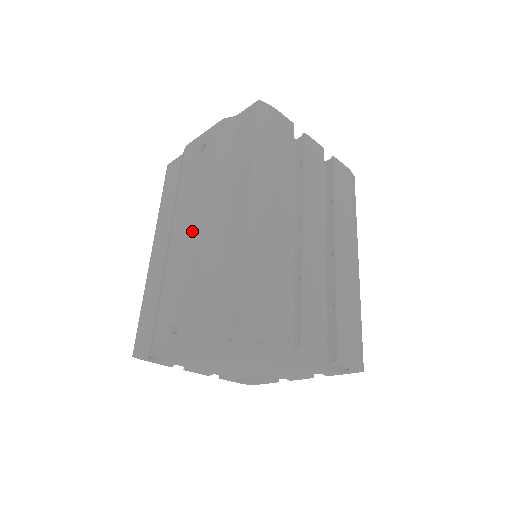
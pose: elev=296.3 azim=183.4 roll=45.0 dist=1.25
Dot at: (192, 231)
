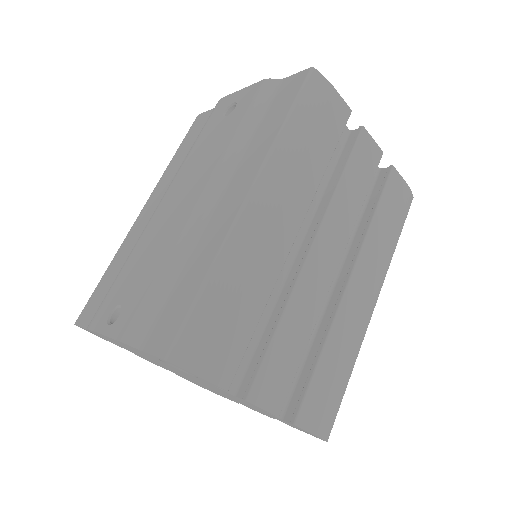
Dot at: (178, 207)
